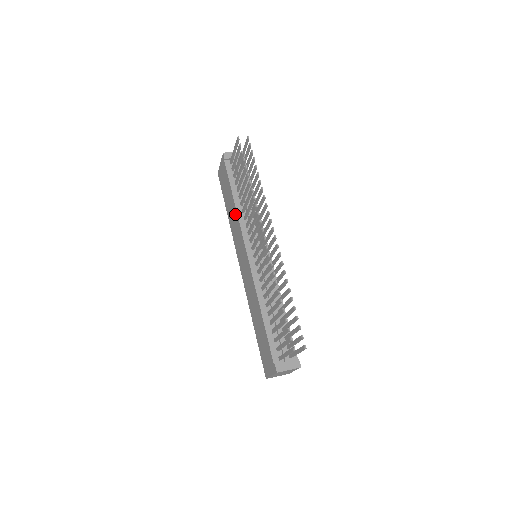
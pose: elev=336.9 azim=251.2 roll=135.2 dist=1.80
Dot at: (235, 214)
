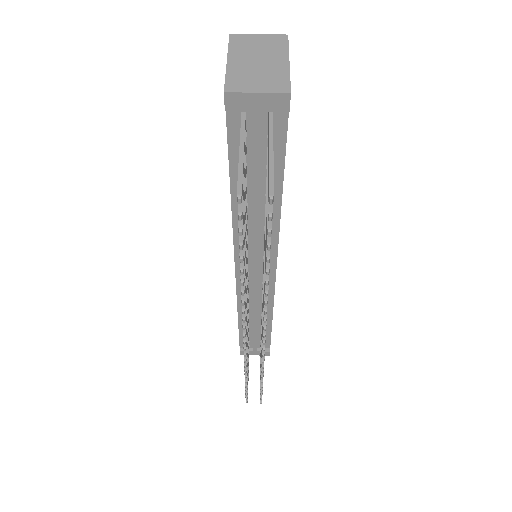
Dot at: occluded
